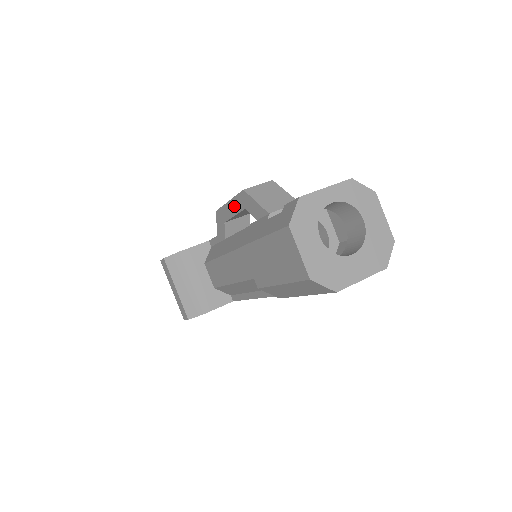
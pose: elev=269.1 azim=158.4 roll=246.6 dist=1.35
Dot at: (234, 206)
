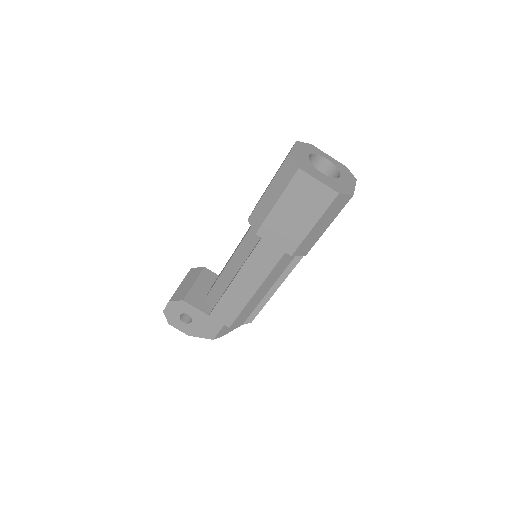
Dot at: occluded
